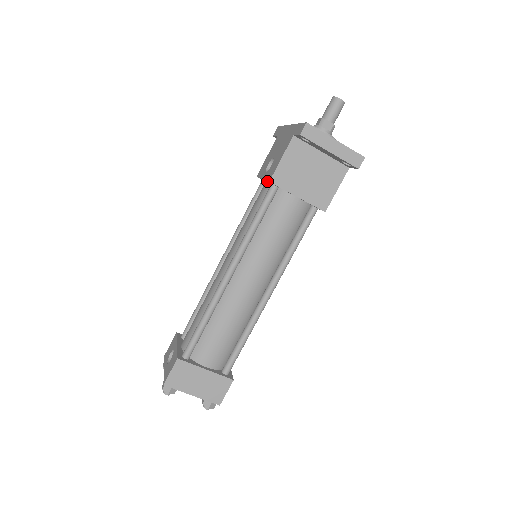
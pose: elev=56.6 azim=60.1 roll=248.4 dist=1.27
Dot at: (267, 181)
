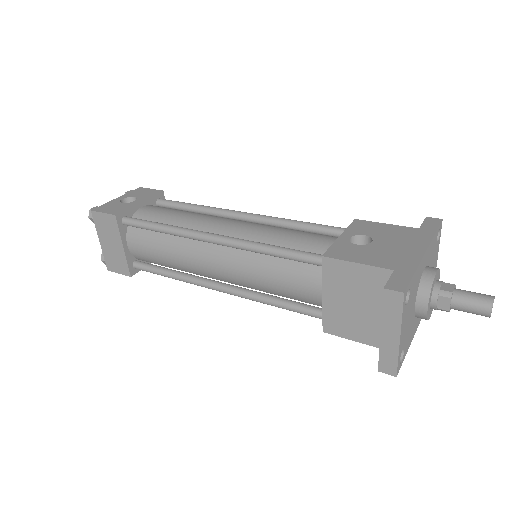
Dot at: (331, 248)
